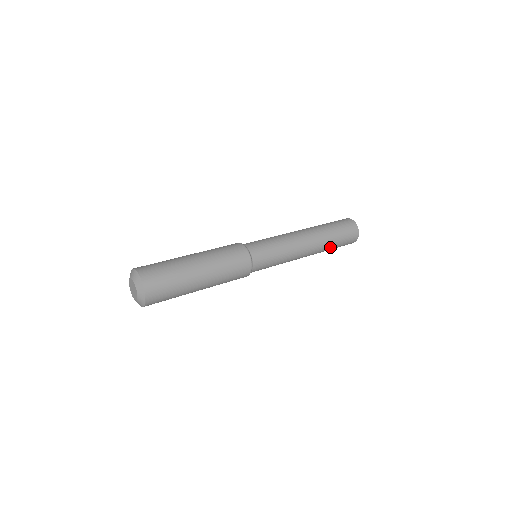
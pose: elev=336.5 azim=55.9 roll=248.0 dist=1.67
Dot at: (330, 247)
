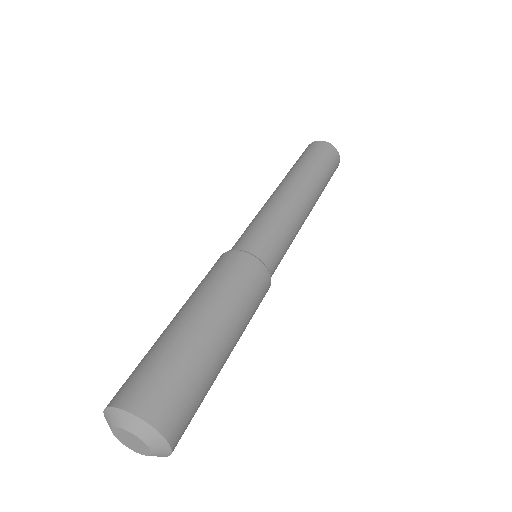
Dot at: (322, 191)
